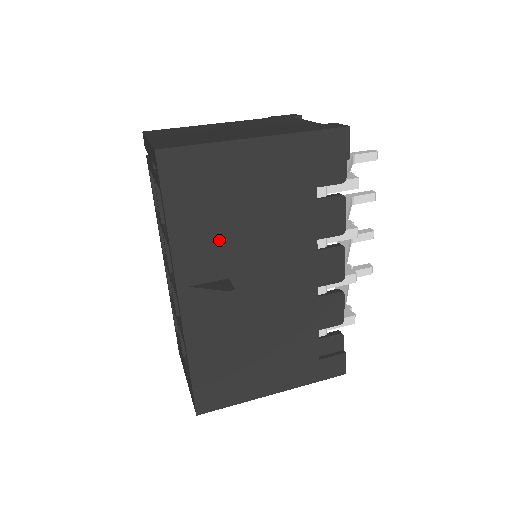
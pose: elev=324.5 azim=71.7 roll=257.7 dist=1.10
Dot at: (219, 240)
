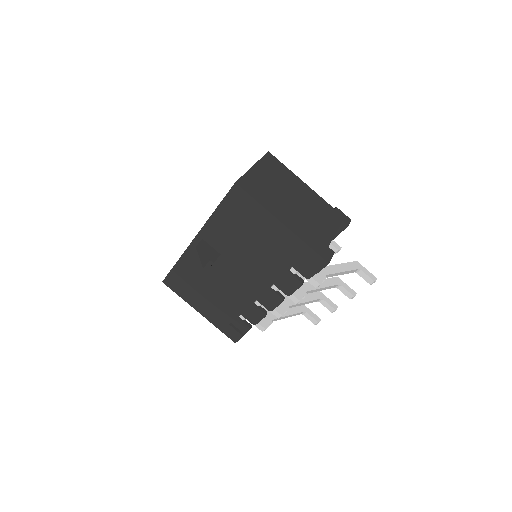
Dot at: (230, 238)
